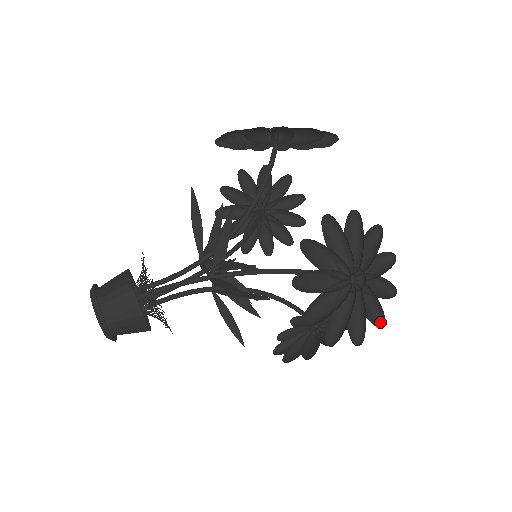
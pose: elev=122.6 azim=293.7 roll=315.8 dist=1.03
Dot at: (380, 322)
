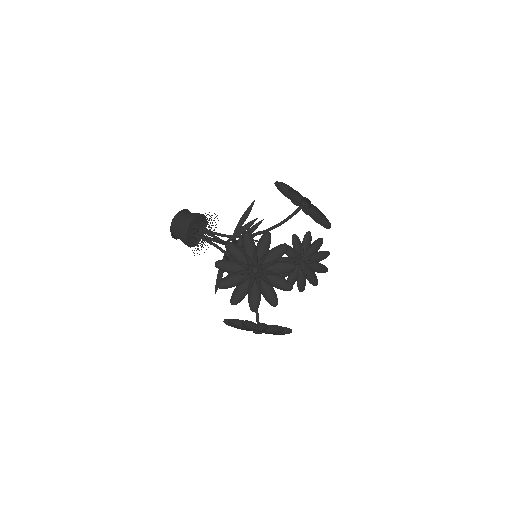
Dot at: (255, 311)
